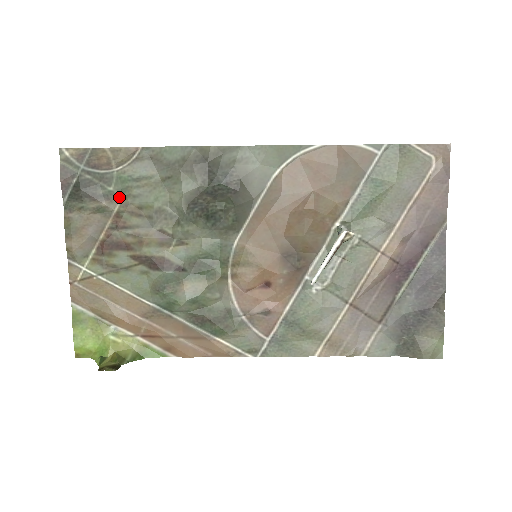
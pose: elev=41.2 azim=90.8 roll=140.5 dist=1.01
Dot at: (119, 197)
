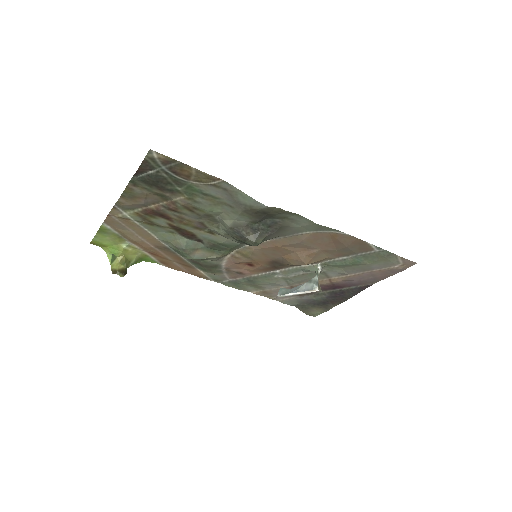
Dot at: (182, 195)
